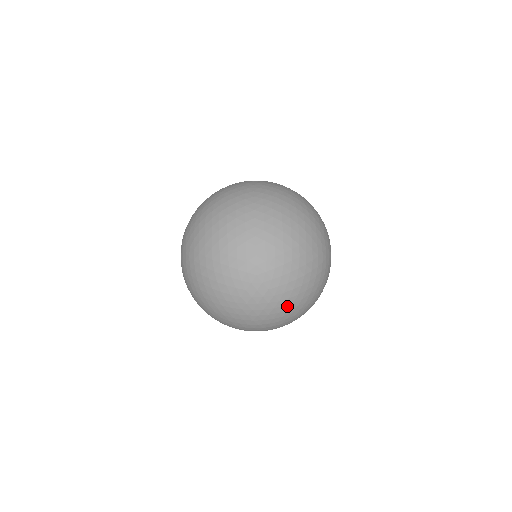
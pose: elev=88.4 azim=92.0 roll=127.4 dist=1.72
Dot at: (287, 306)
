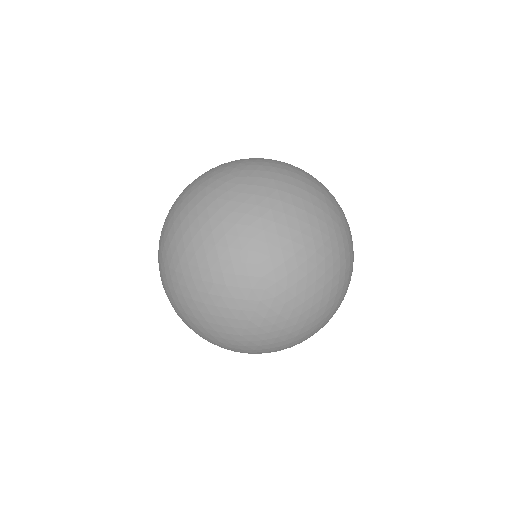
Dot at: occluded
